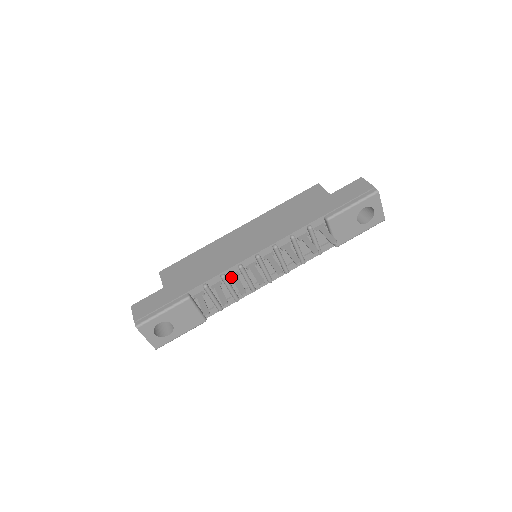
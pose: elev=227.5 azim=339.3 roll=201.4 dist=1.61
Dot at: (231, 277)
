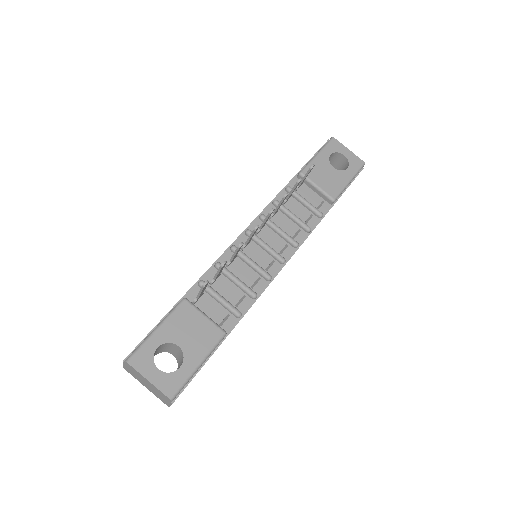
Dot at: (228, 262)
